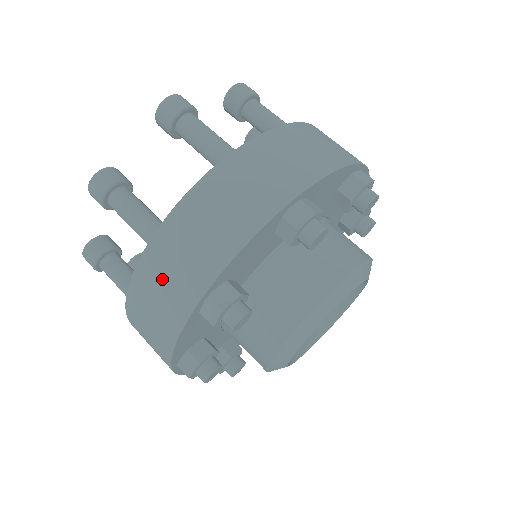
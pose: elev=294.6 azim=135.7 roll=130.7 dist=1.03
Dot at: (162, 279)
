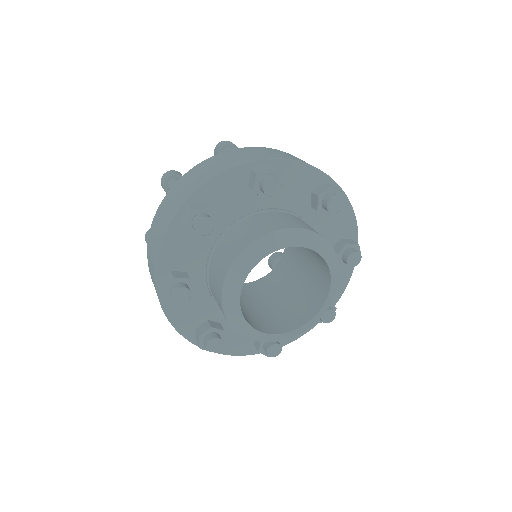
Dot at: (243, 153)
